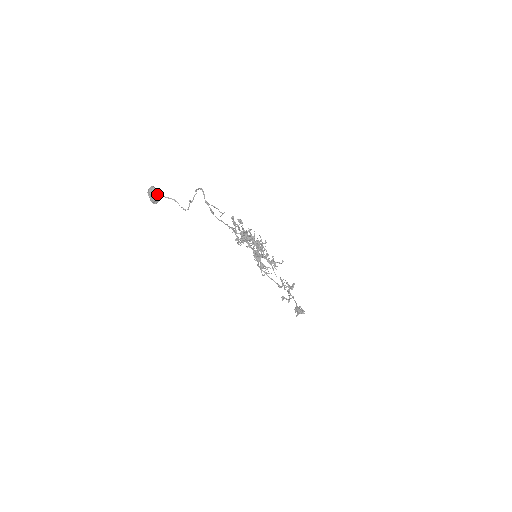
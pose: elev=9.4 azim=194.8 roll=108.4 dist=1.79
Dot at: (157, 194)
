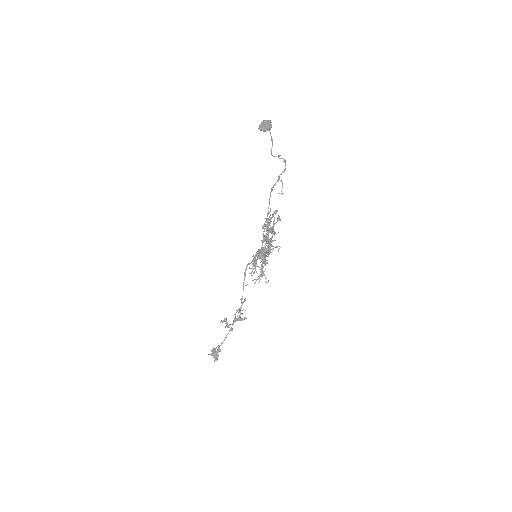
Dot at: (269, 126)
